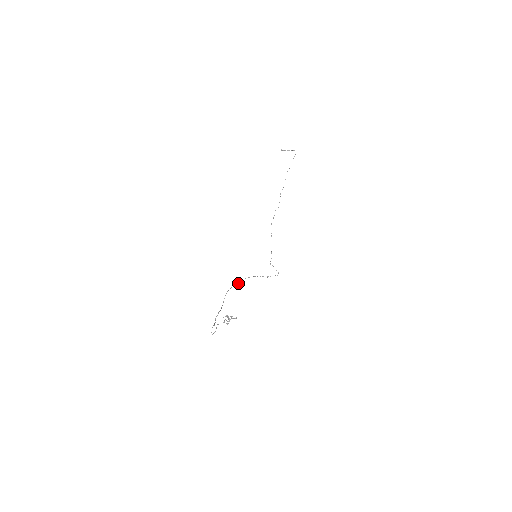
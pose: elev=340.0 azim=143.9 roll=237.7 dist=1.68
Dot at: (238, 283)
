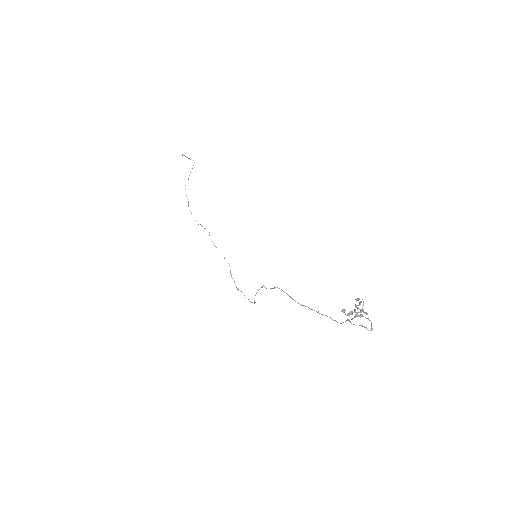
Dot at: (266, 288)
